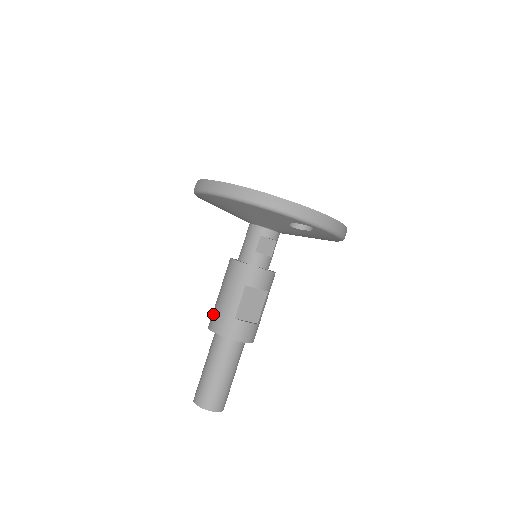
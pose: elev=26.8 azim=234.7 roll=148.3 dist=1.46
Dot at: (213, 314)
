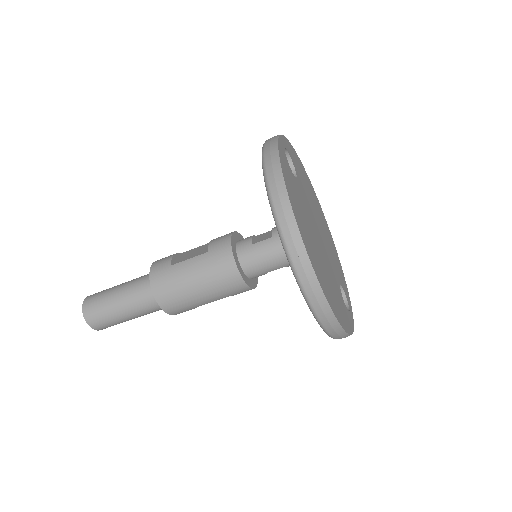
Dot at: (170, 290)
